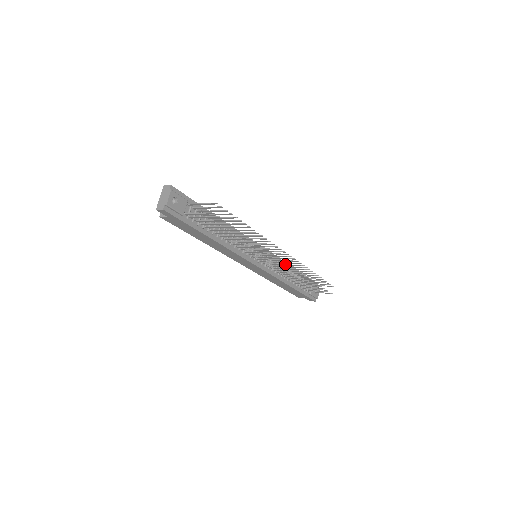
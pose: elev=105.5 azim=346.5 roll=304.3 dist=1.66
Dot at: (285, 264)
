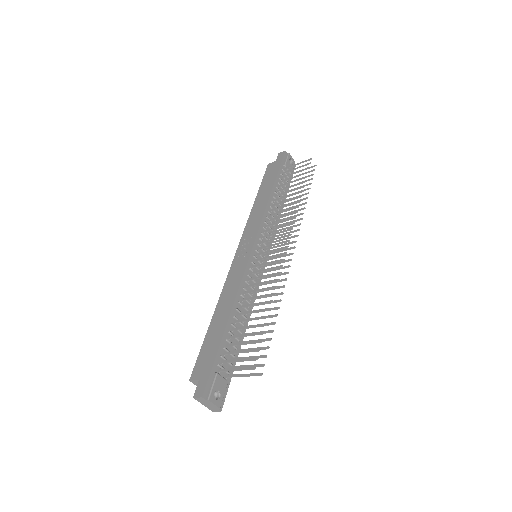
Dot at: occluded
